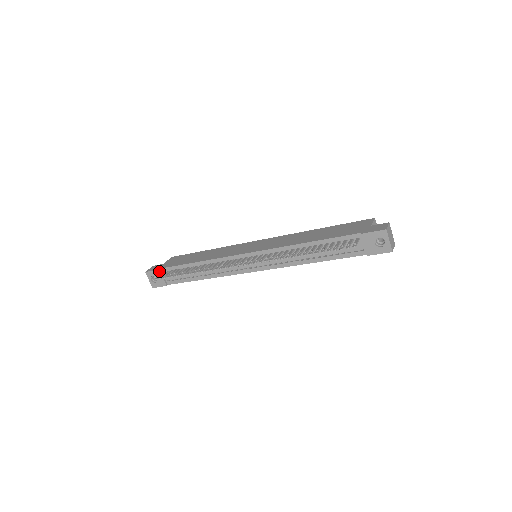
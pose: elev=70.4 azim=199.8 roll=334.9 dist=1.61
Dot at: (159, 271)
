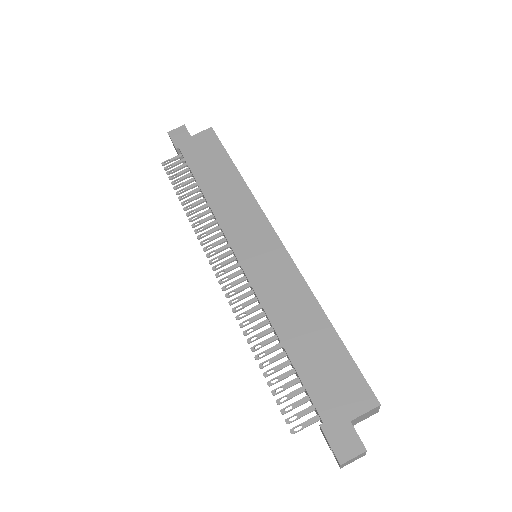
Dot at: (176, 150)
